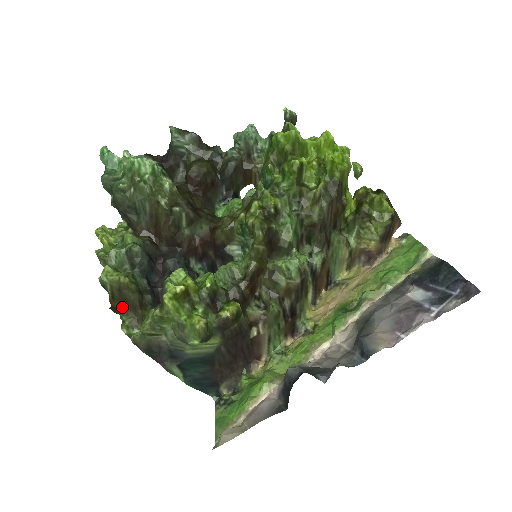
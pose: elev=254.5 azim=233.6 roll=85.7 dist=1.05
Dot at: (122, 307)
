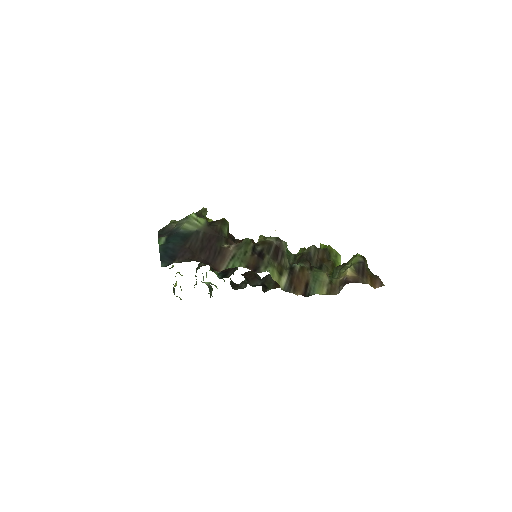
Dot at: occluded
